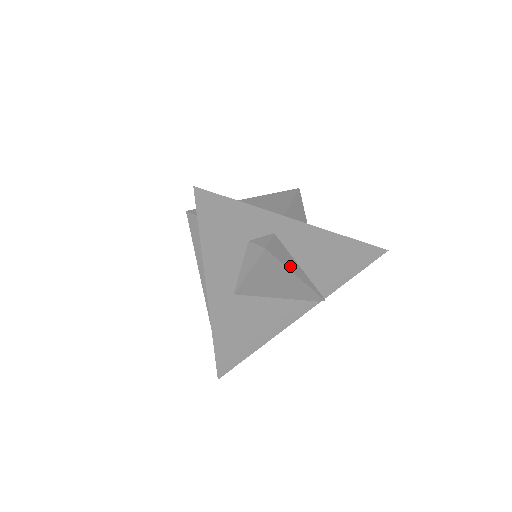
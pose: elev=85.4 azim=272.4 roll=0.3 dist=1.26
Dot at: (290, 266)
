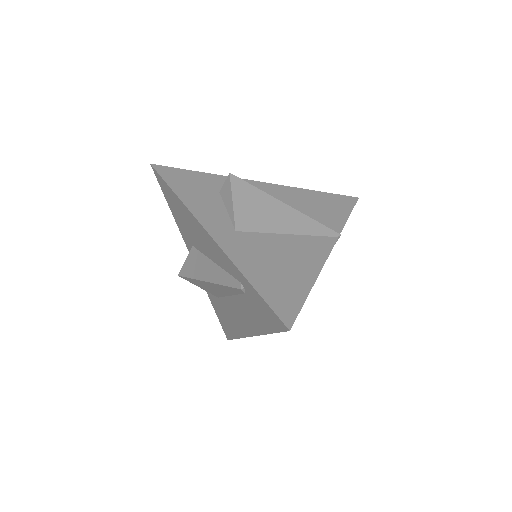
Dot at: (269, 197)
